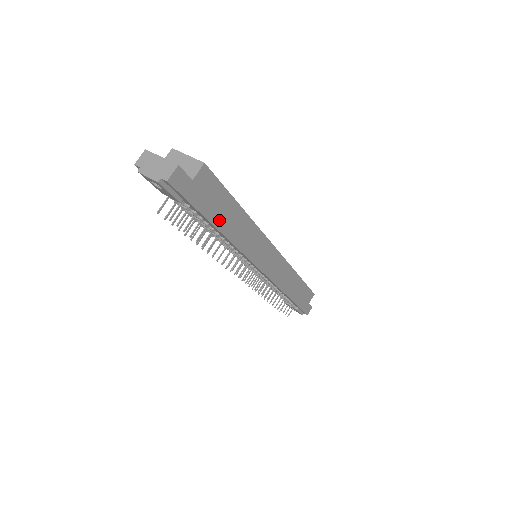
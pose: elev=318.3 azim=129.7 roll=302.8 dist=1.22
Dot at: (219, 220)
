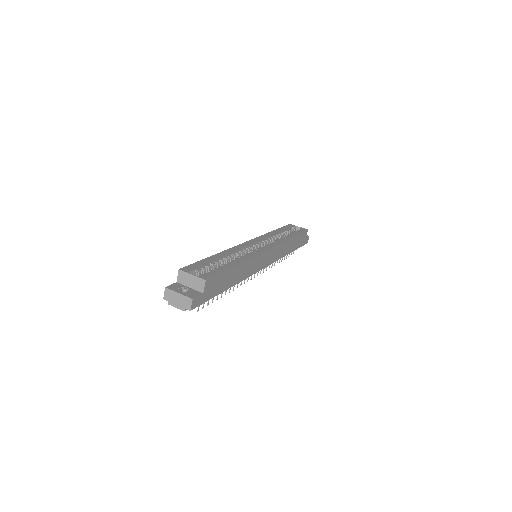
Dot at: (226, 285)
